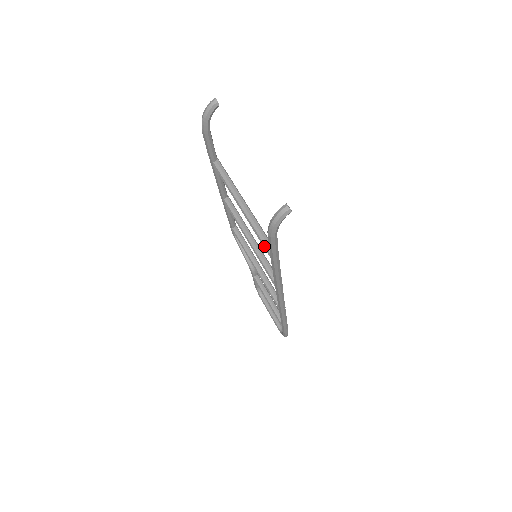
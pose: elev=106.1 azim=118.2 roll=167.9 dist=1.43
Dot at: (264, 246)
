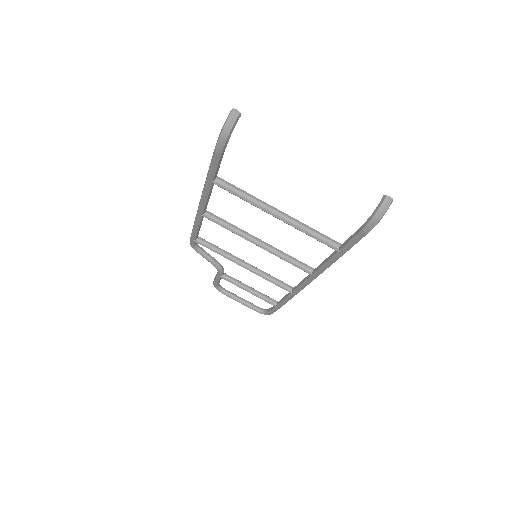
Dot at: (326, 243)
